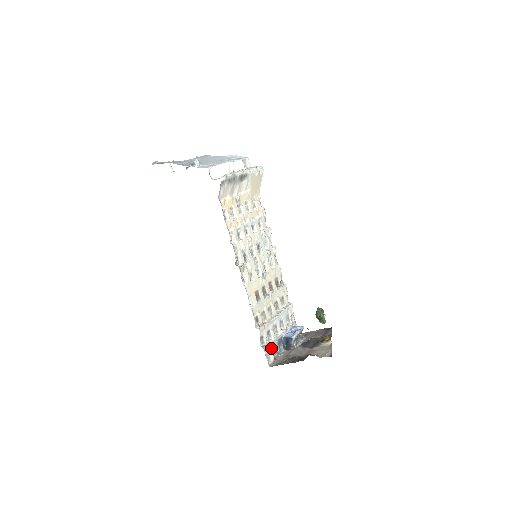
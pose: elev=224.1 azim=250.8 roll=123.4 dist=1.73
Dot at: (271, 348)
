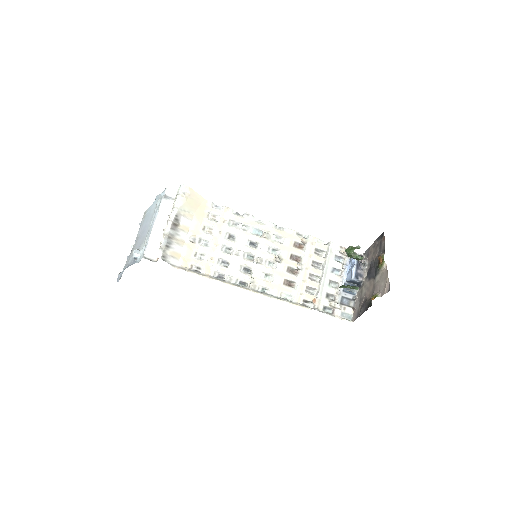
Dot at: (341, 305)
